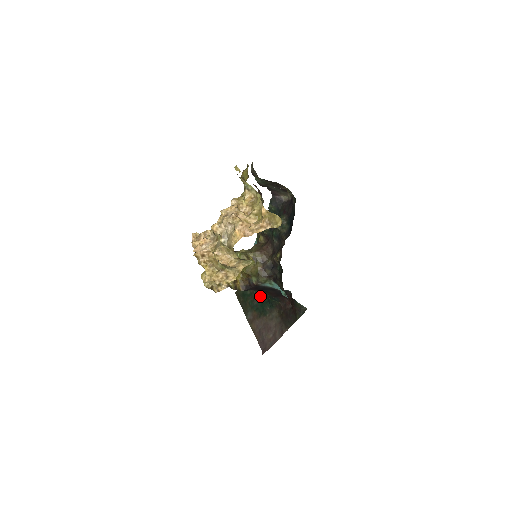
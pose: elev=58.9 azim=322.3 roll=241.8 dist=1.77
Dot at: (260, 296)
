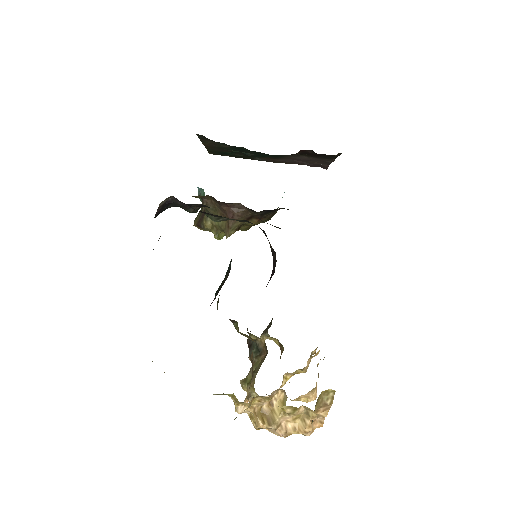
Dot at: occluded
